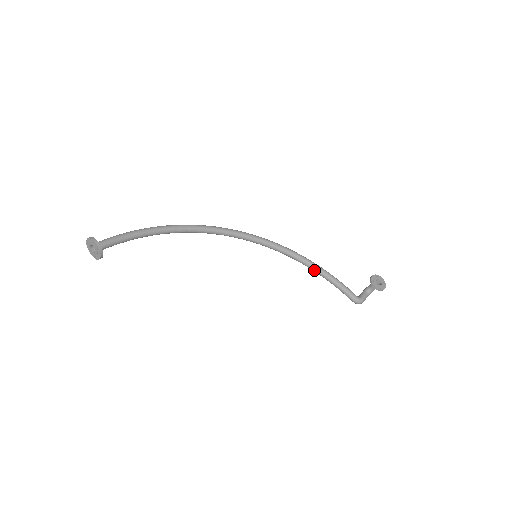
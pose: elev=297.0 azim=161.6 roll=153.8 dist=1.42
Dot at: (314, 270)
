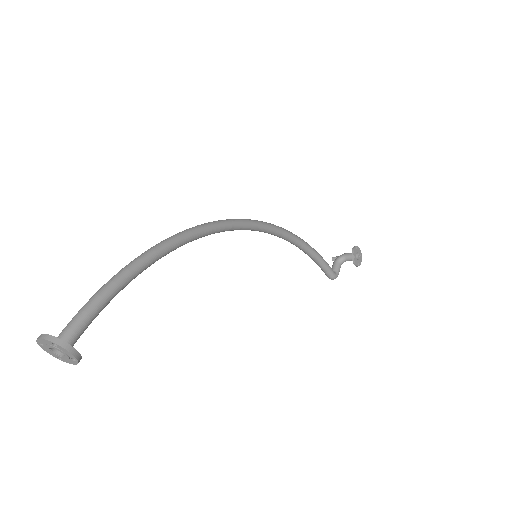
Dot at: (302, 250)
